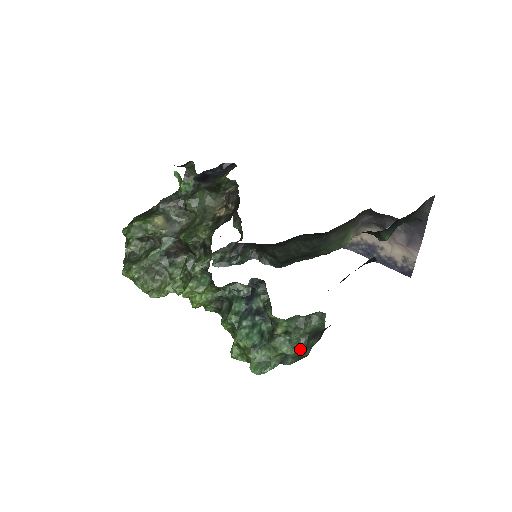
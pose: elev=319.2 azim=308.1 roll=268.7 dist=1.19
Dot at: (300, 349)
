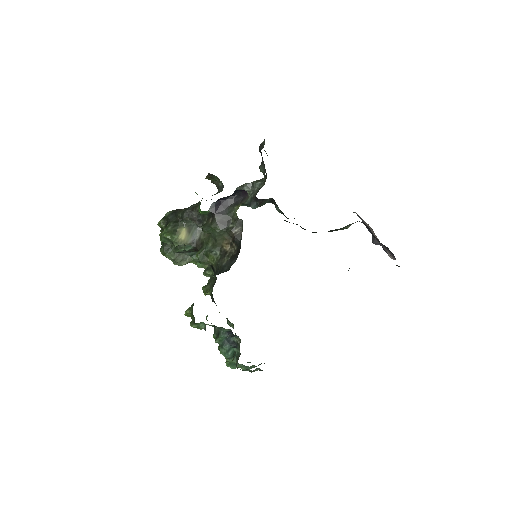
Dot at: (253, 366)
